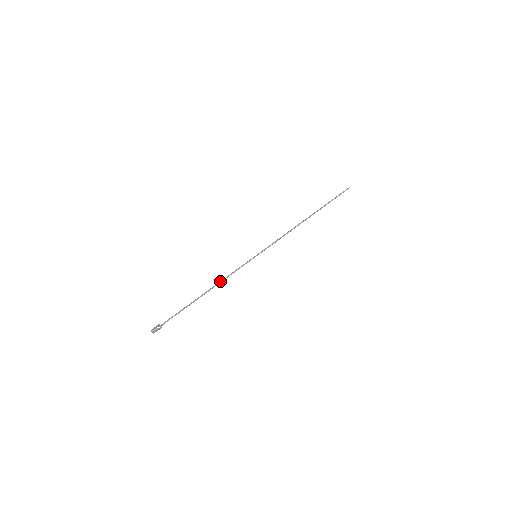
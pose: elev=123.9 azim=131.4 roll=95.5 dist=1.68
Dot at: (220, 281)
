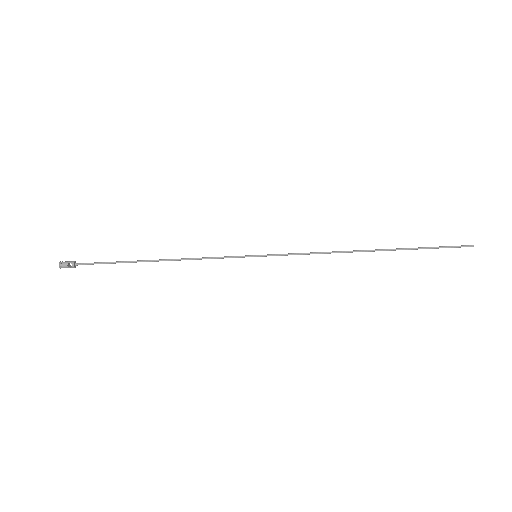
Dot at: (184, 258)
